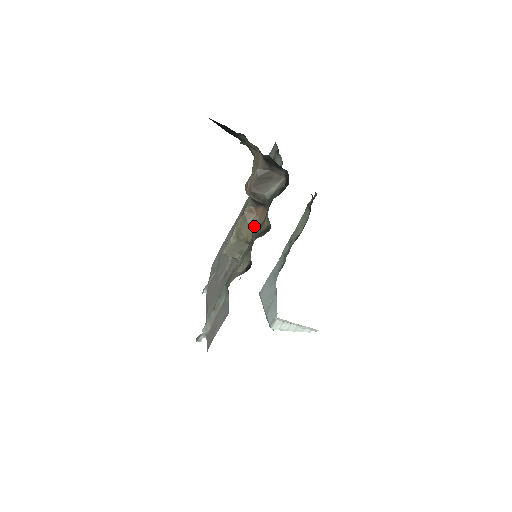
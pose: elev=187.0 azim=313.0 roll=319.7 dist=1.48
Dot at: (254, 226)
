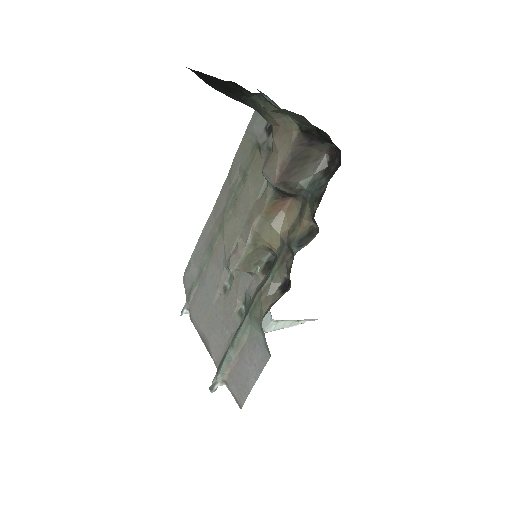
Dot at: (280, 227)
